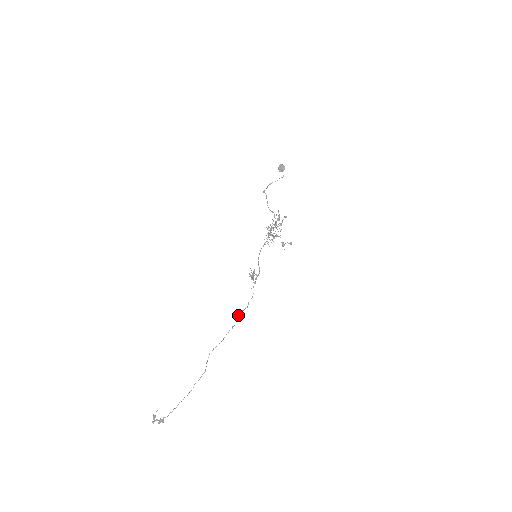
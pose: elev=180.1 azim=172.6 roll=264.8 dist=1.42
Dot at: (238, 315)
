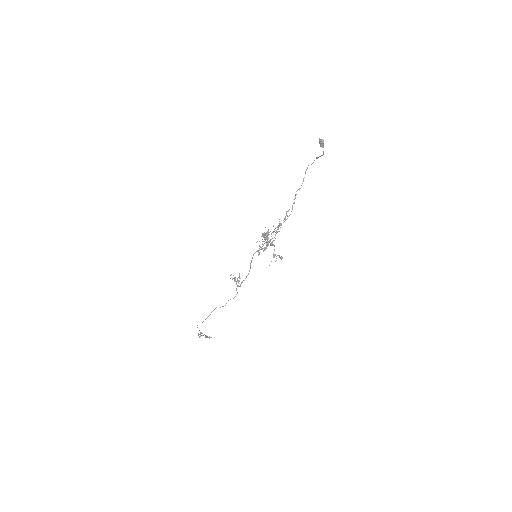
Dot at: (213, 310)
